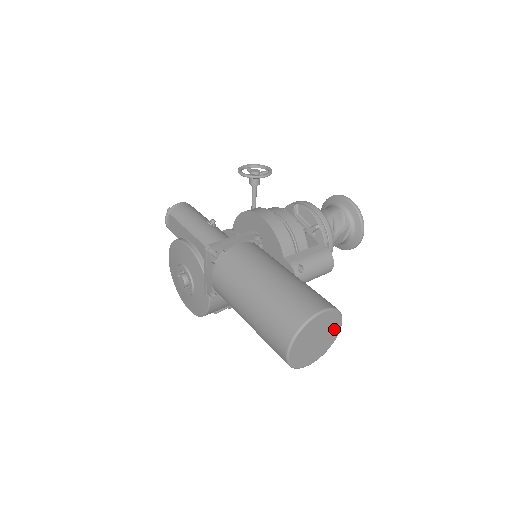
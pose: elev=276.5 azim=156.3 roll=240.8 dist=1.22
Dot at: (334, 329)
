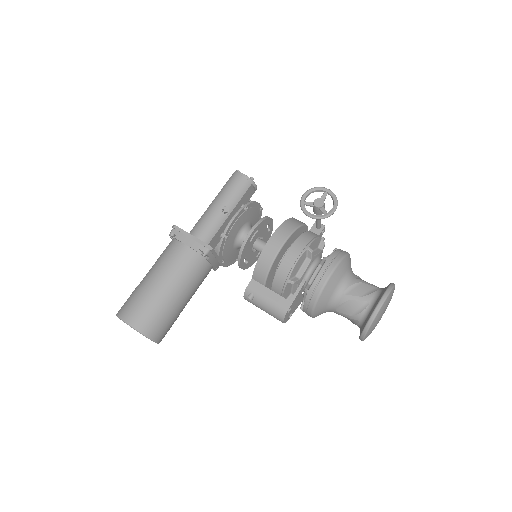
Dot at: occluded
